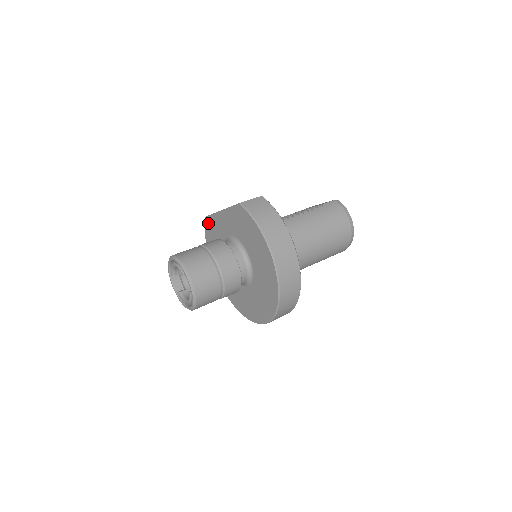
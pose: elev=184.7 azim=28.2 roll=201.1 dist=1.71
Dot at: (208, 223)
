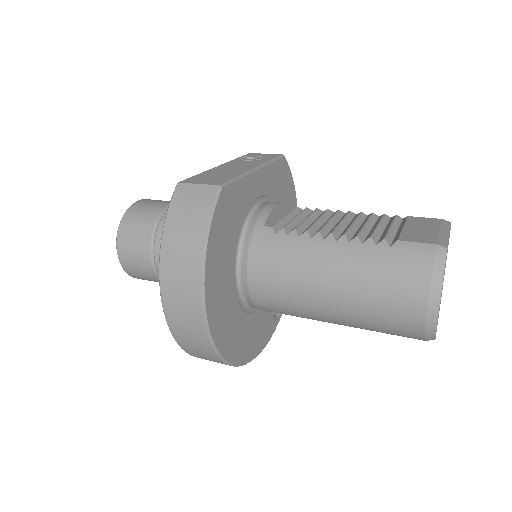
Dot at: occluded
